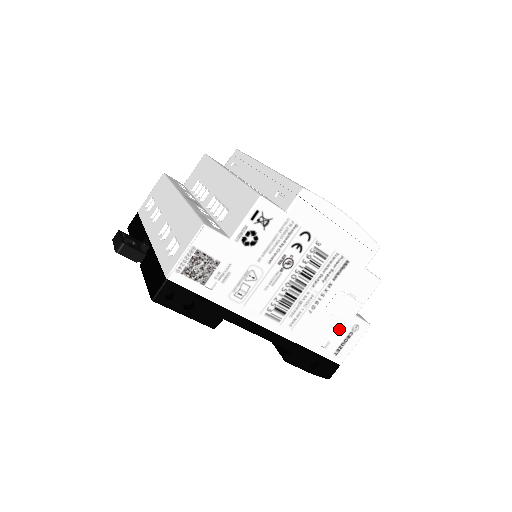
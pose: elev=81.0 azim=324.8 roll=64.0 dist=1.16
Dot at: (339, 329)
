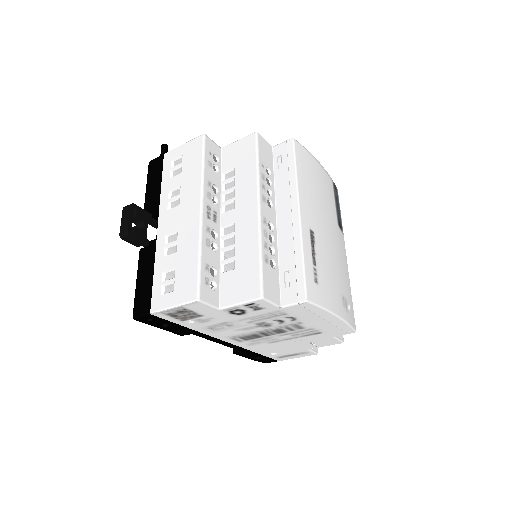
Dot at: (289, 351)
